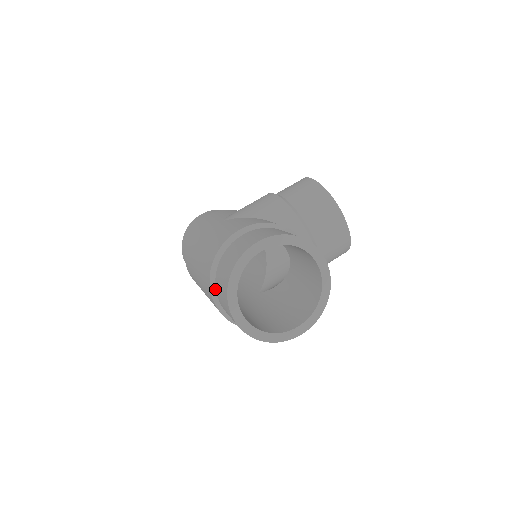
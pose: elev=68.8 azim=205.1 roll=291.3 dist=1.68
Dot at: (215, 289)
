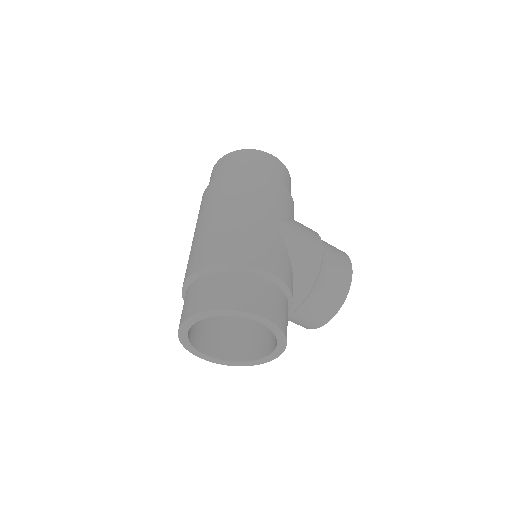
Dot at: (203, 275)
